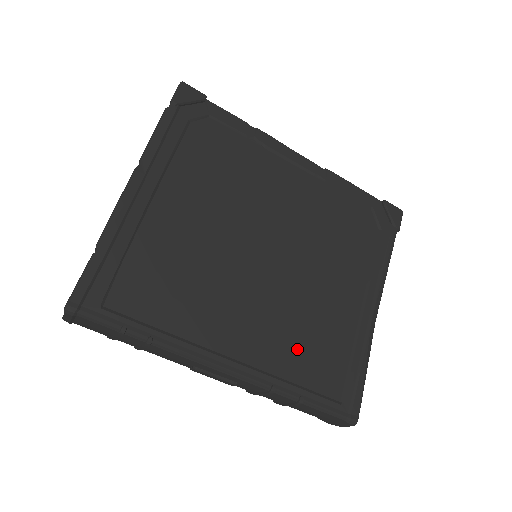
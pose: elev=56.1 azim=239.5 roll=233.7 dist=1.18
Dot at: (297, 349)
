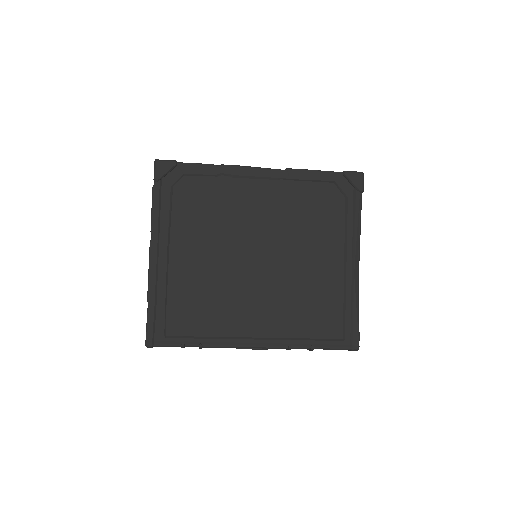
Dot at: (301, 315)
